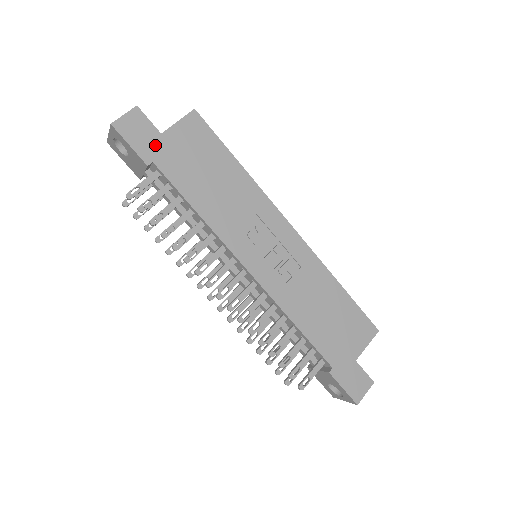
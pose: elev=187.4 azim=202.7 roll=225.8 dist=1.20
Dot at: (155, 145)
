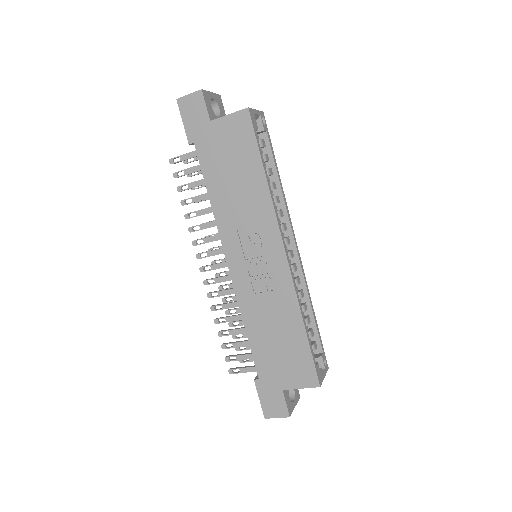
Dot at: (201, 129)
